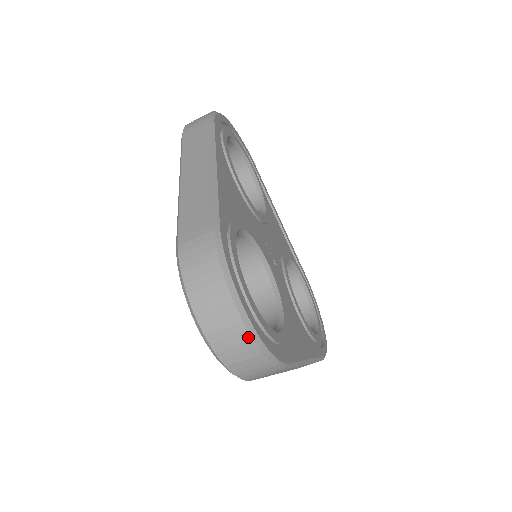
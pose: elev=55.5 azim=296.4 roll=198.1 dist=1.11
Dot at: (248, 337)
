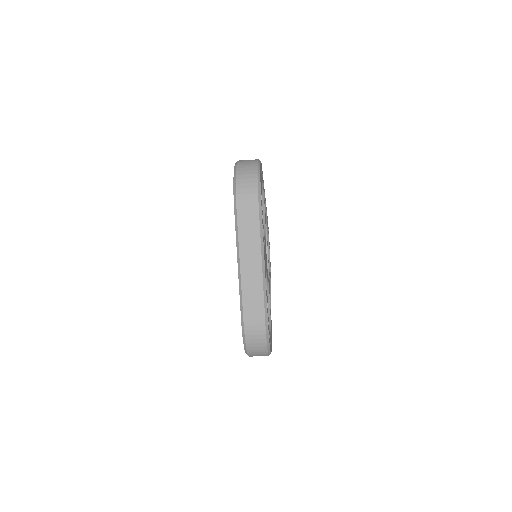
Dot at: occluded
